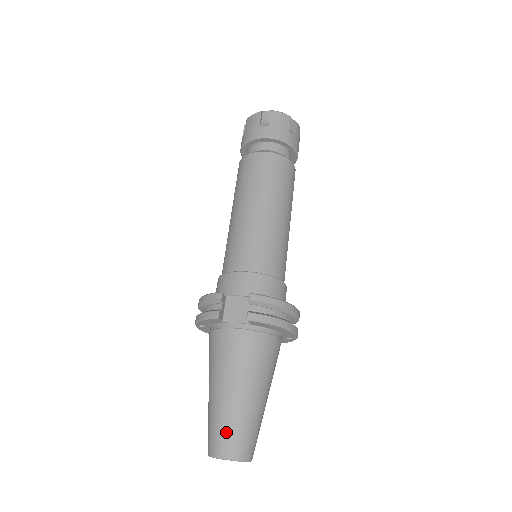
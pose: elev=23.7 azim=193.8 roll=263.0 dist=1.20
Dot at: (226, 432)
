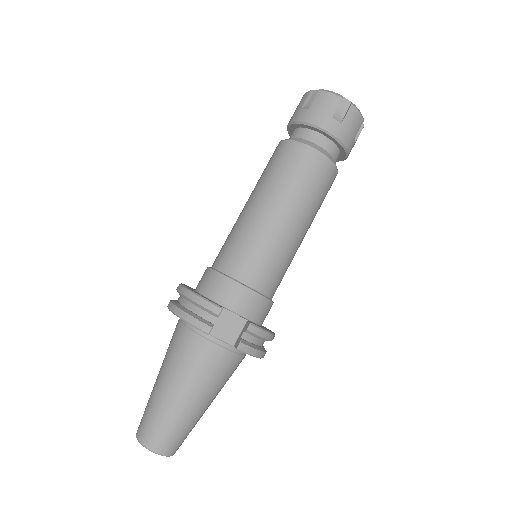
Dot at: (168, 433)
